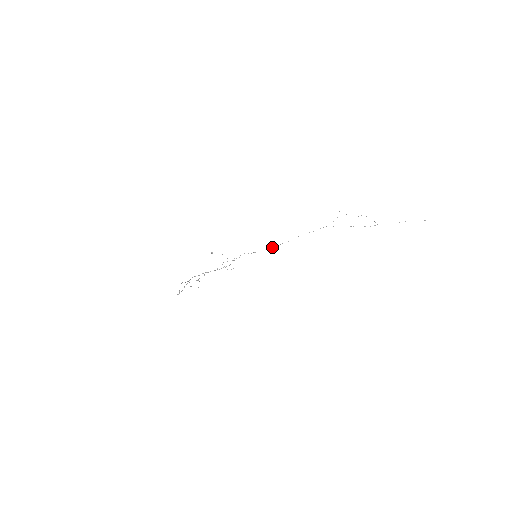
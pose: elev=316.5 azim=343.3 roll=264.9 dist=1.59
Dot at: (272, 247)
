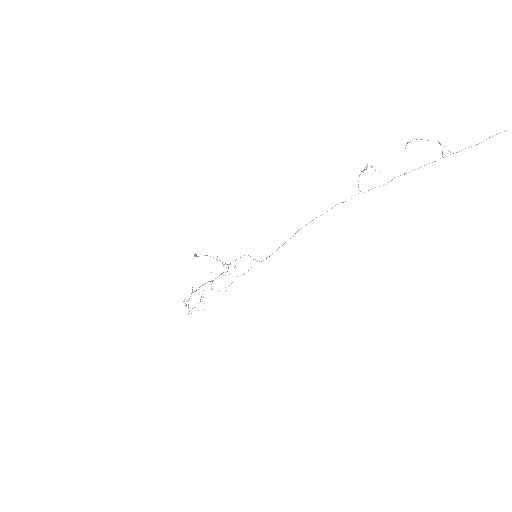
Dot at: (272, 253)
